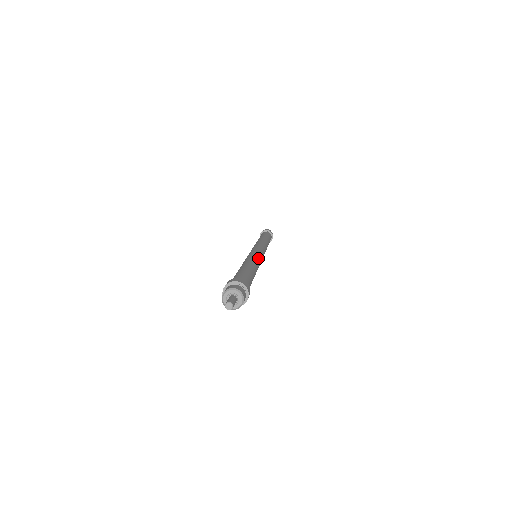
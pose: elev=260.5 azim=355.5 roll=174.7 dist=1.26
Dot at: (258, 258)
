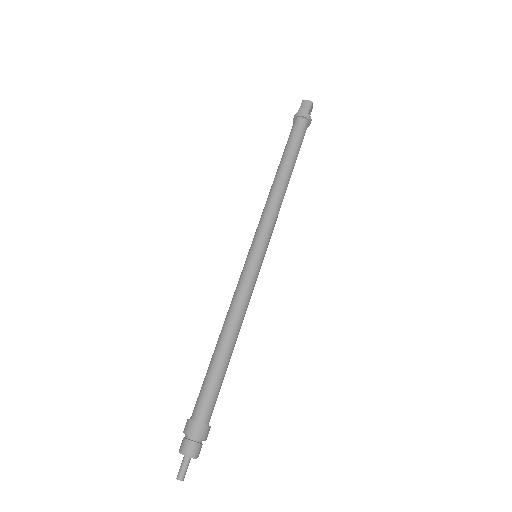
Dot at: (249, 295)
